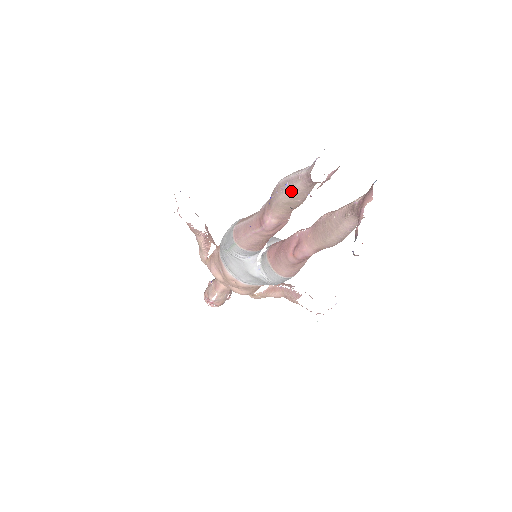
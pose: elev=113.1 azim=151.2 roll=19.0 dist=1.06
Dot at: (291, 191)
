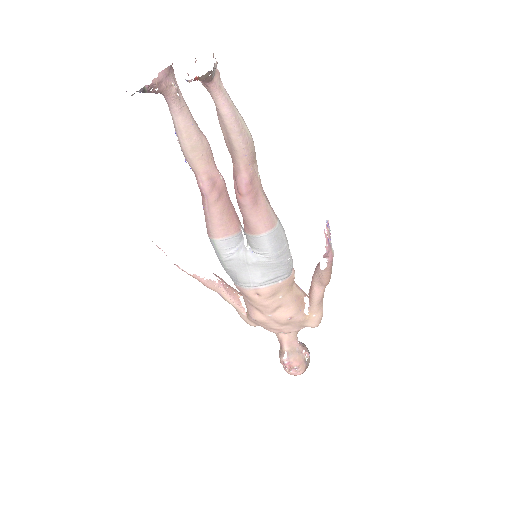
Dot at: (179, 132)
